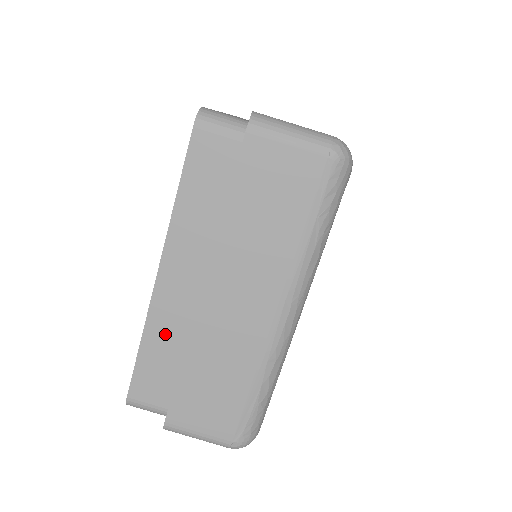
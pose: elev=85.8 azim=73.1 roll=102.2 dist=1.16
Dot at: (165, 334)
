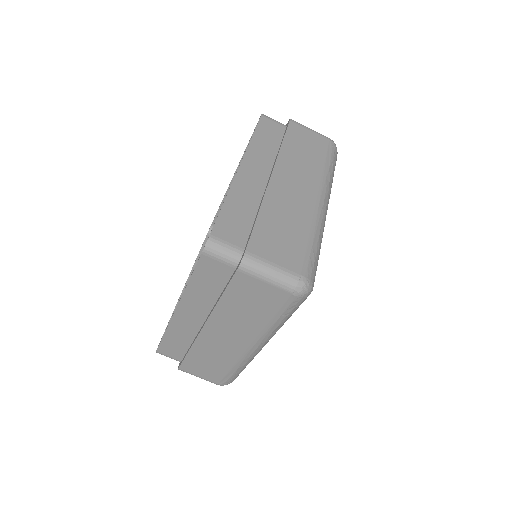
Dot at: (180, 334)
